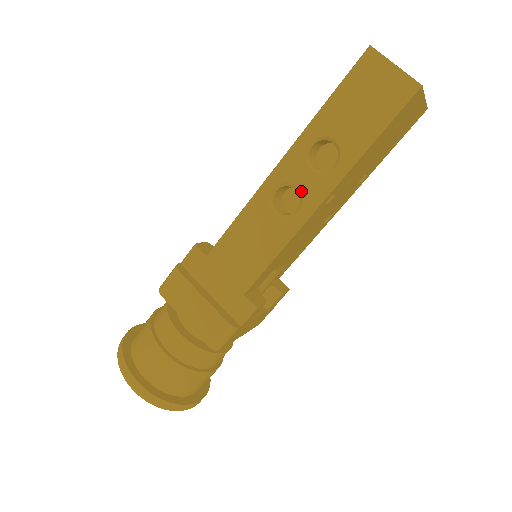
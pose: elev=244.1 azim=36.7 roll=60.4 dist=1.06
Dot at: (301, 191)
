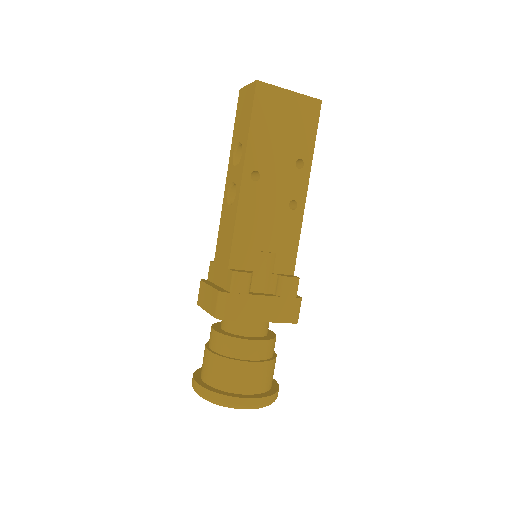
Dot at: (235, 182)
